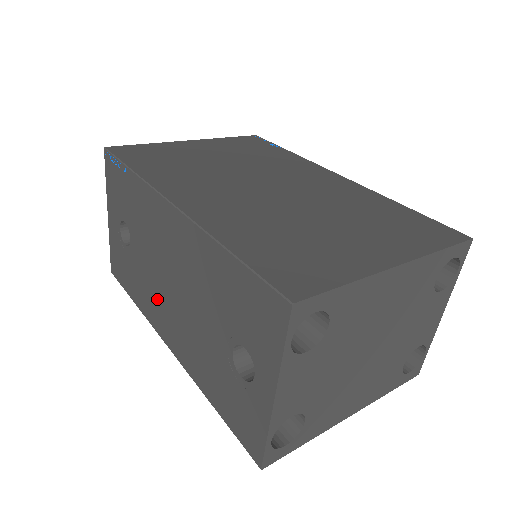
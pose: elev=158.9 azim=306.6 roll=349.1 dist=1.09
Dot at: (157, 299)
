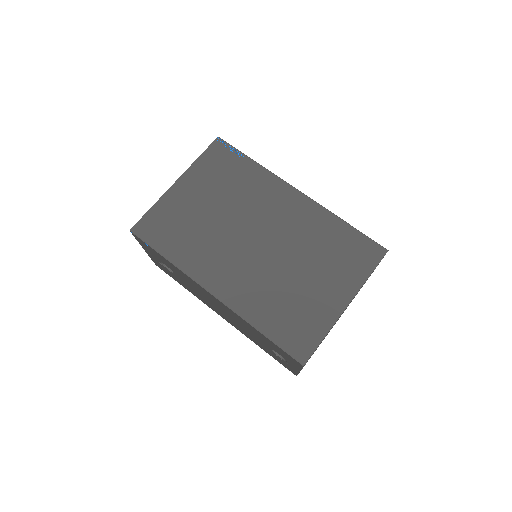
Dot at: (208, 303)
